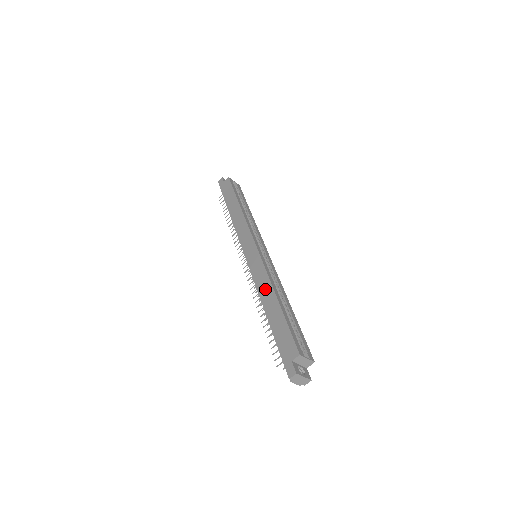
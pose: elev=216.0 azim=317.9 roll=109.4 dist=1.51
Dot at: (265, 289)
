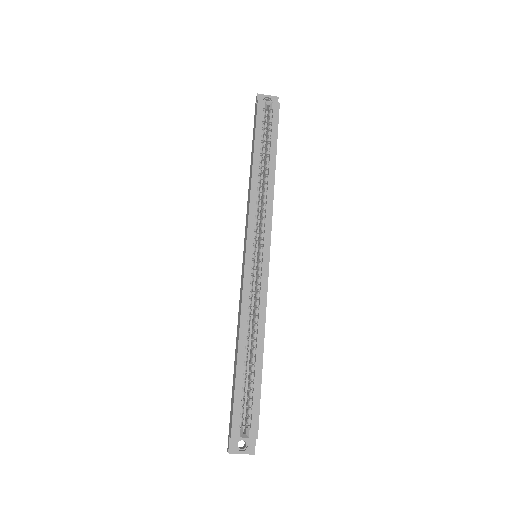
Dot at: (238, 325)
